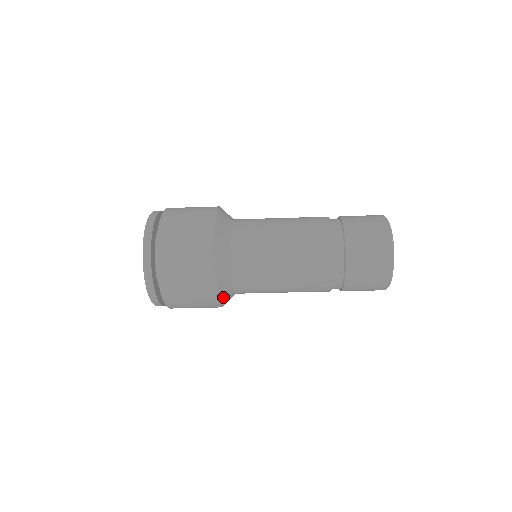
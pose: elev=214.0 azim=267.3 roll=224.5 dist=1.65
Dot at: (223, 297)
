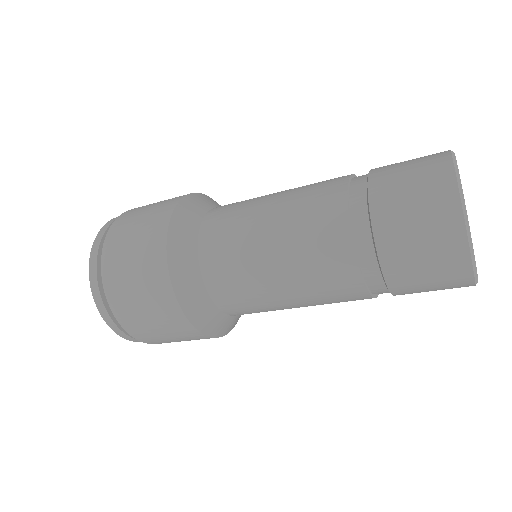
Dot at: (186, 297)
